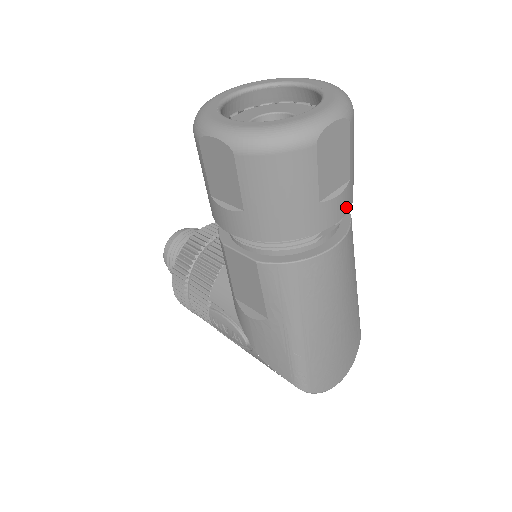
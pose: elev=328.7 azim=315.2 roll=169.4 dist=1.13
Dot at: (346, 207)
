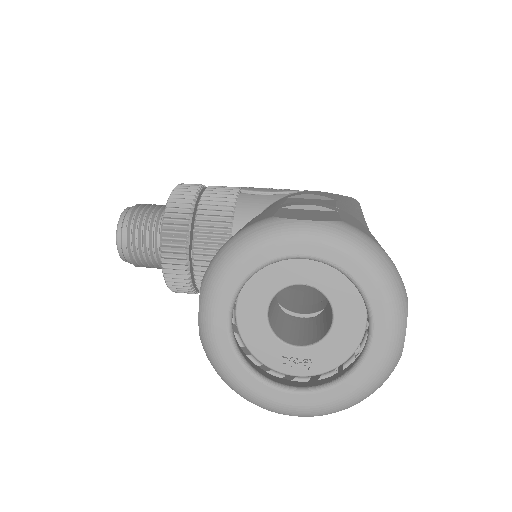
Dot at: occluded
